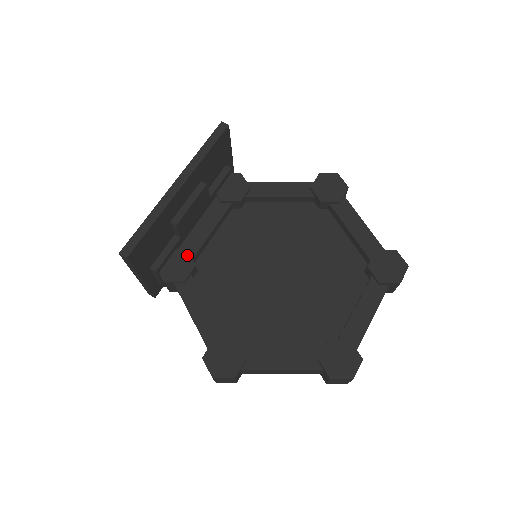
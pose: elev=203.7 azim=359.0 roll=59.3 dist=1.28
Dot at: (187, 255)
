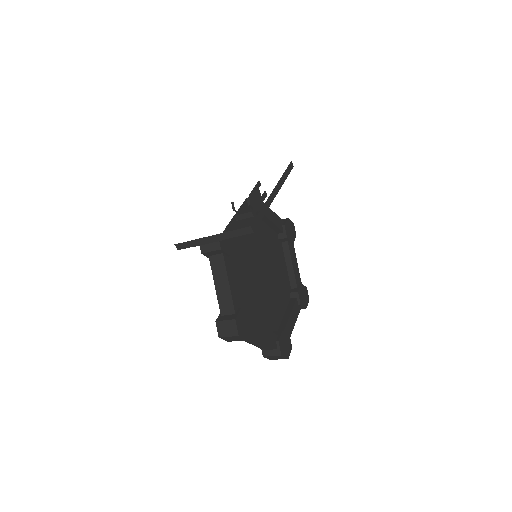
Dot at: occluded
